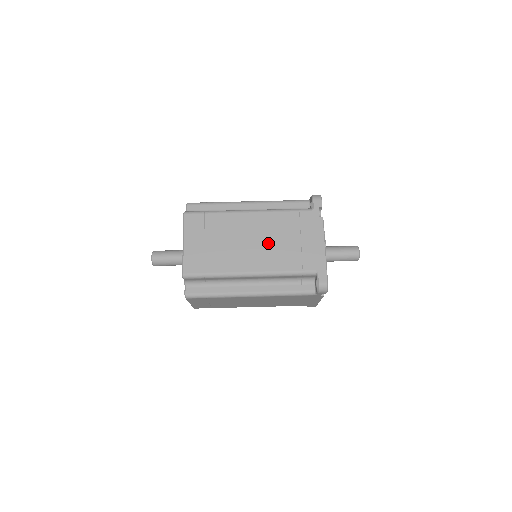
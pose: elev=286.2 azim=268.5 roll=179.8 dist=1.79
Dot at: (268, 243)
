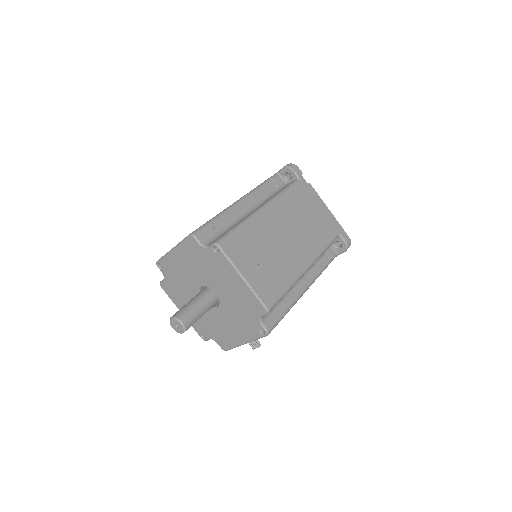
Dot at: occluded
